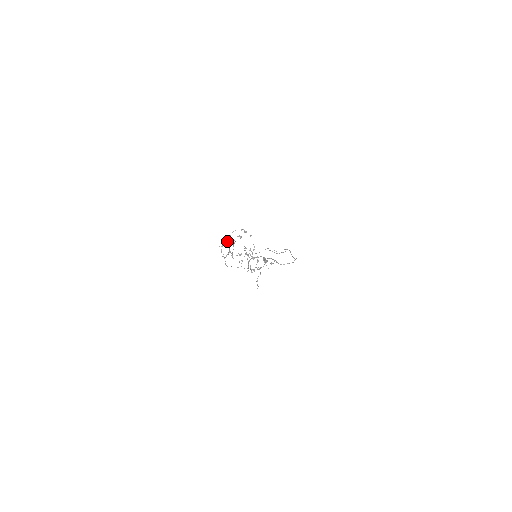
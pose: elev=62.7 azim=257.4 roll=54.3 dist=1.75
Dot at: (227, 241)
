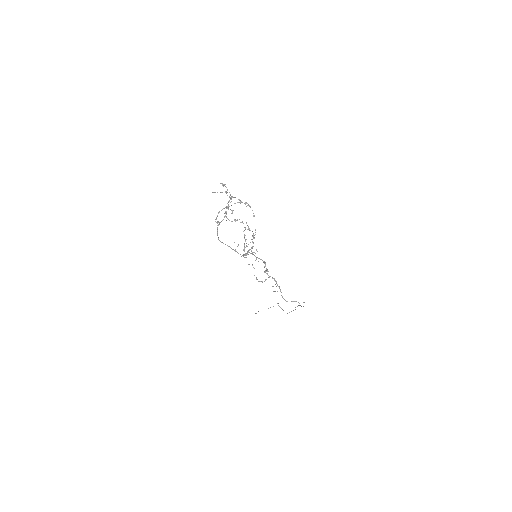
Dot at: occluded
